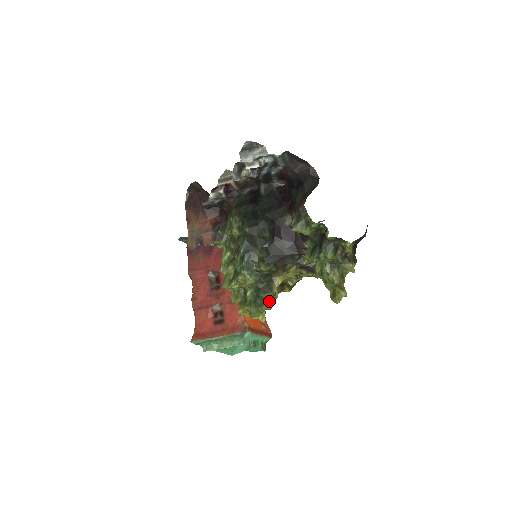
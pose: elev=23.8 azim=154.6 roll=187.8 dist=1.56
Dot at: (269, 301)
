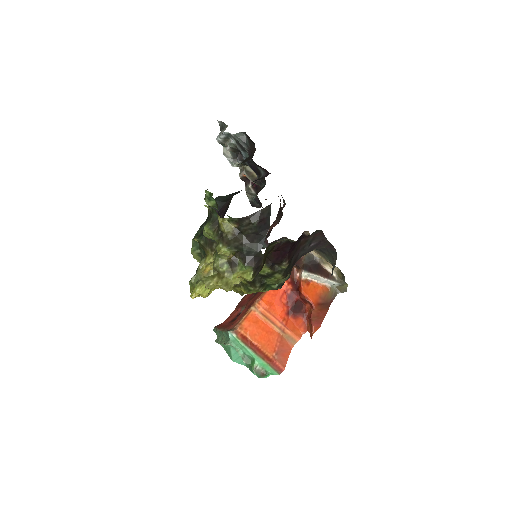
Dot at: (195, 275)
